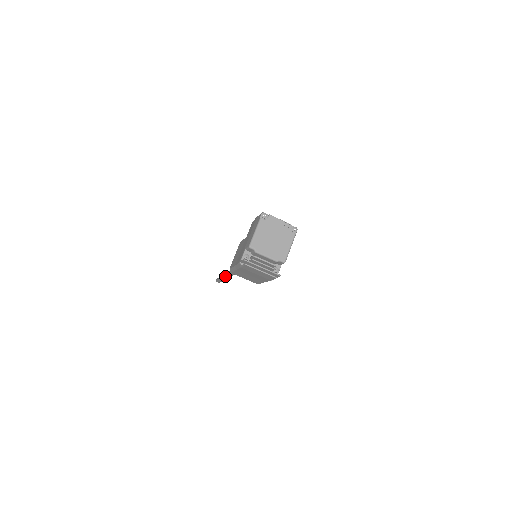
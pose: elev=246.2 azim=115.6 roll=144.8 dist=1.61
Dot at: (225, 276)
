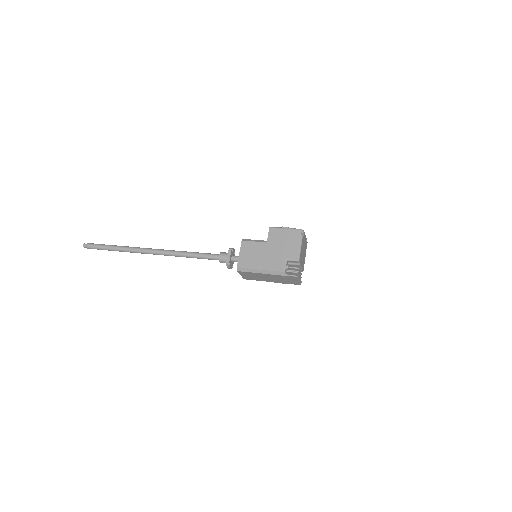
Dot at: (139, 251)
